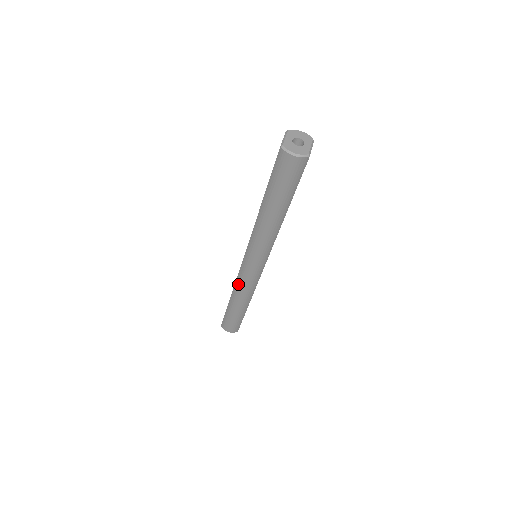
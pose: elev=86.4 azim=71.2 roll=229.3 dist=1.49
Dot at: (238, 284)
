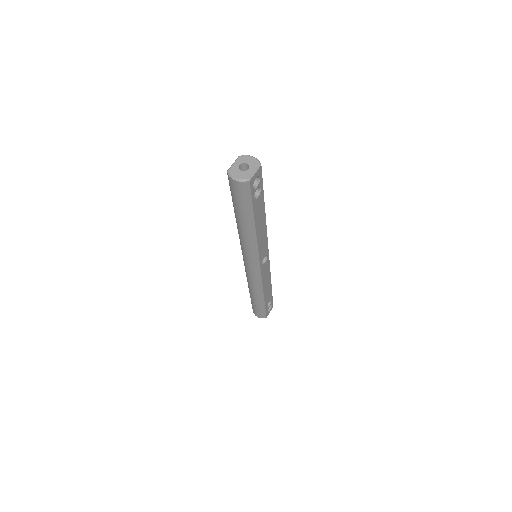
Dot at: (247, 278)
